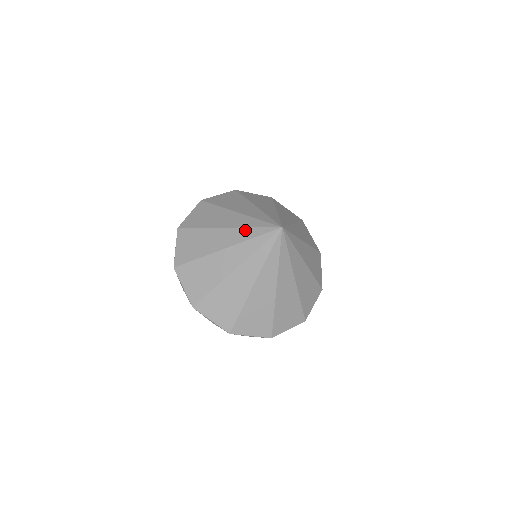
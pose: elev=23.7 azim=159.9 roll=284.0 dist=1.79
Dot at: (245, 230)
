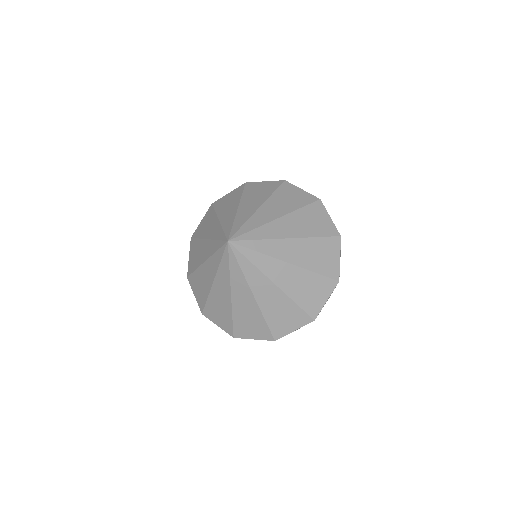
Dot at: (213, 258)
